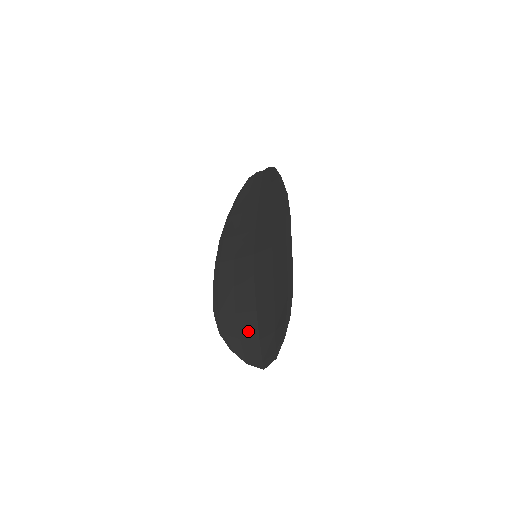
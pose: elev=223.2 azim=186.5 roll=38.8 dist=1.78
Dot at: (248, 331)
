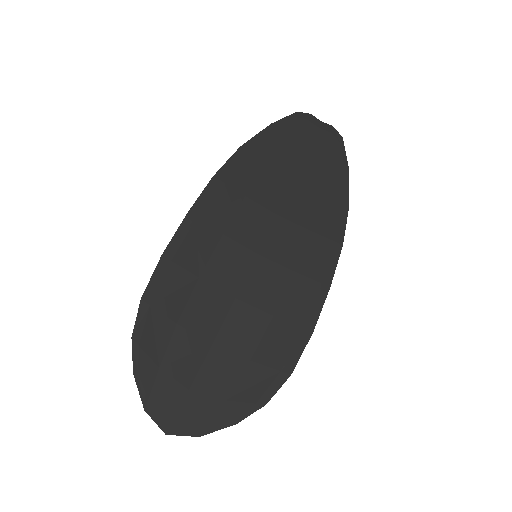
Dot at: (180, 365)
